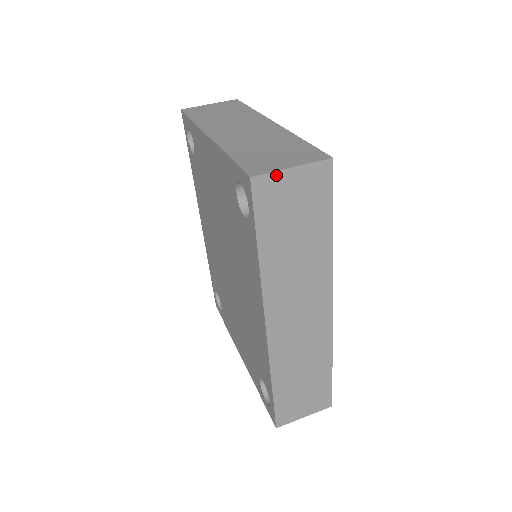
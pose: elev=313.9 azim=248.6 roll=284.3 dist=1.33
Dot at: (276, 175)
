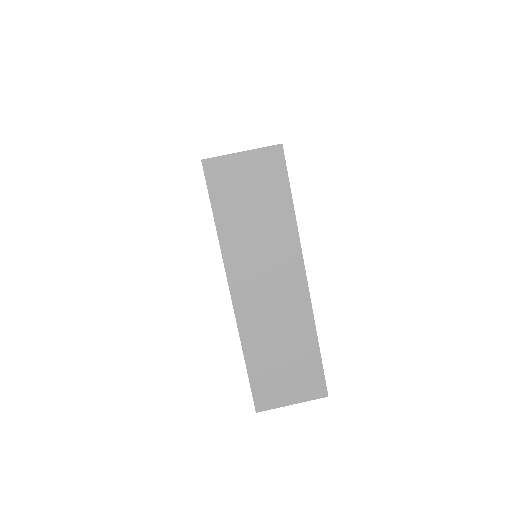
Dot at: (277, 406)
